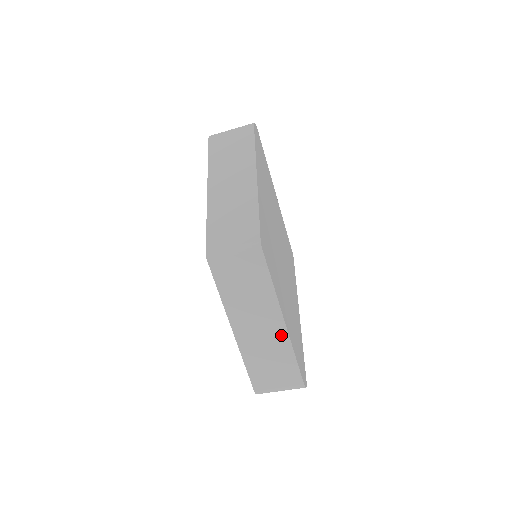
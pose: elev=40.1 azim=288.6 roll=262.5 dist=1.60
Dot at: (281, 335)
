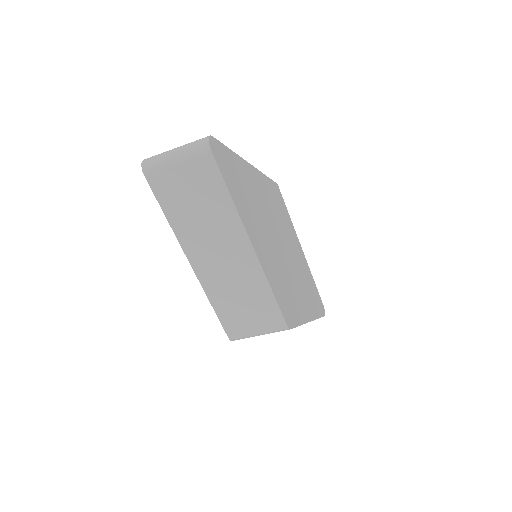
Dot at: occluded
